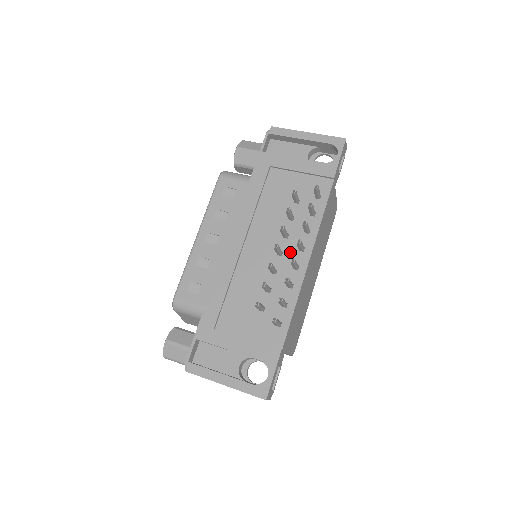
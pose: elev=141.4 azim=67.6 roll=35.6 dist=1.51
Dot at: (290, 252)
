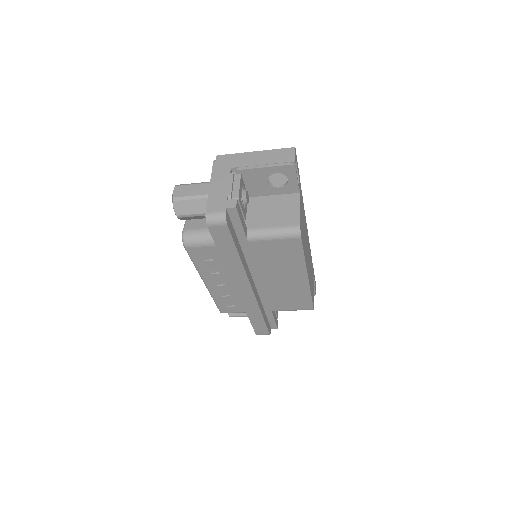
Dot at: occluded
